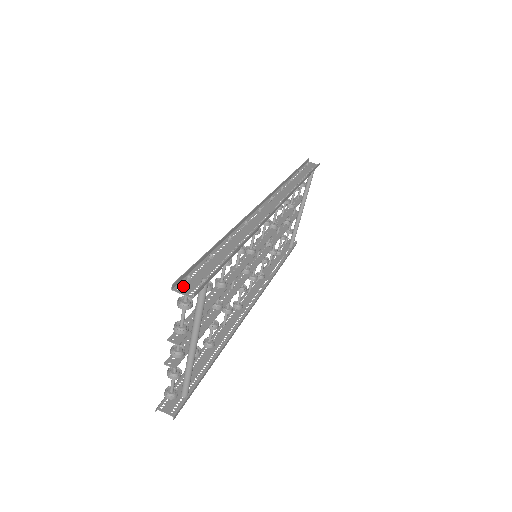
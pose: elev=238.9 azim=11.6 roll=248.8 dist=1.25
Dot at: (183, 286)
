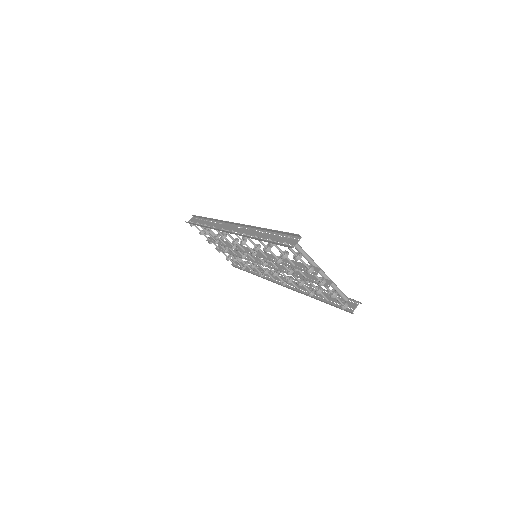
Dot at: (291, 245)
